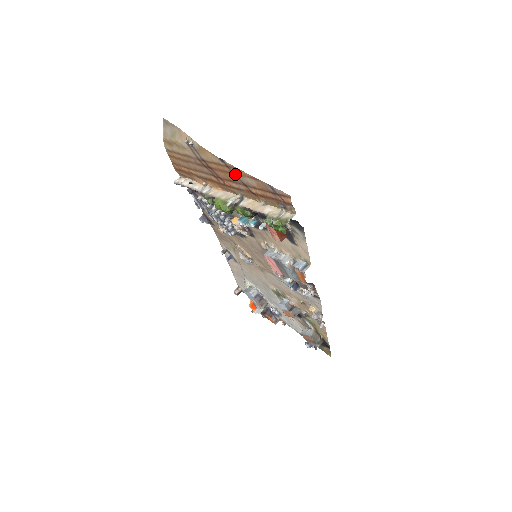
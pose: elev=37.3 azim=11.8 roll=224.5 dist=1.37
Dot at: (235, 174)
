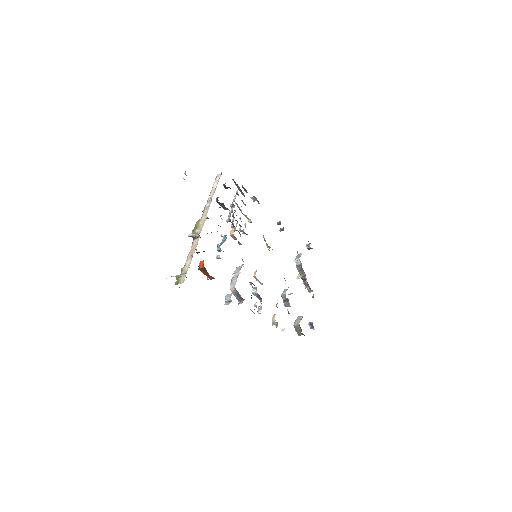
Dot at: occluded
